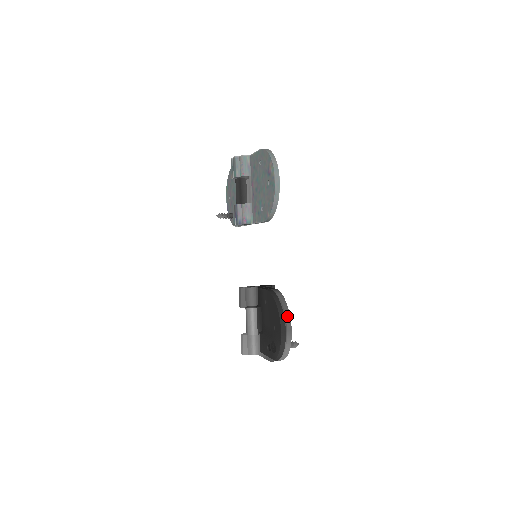
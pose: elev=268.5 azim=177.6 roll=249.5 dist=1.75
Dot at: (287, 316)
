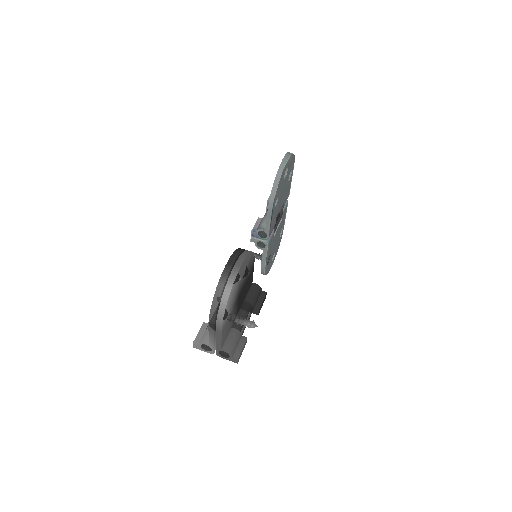
Dot at: (243, 255)
